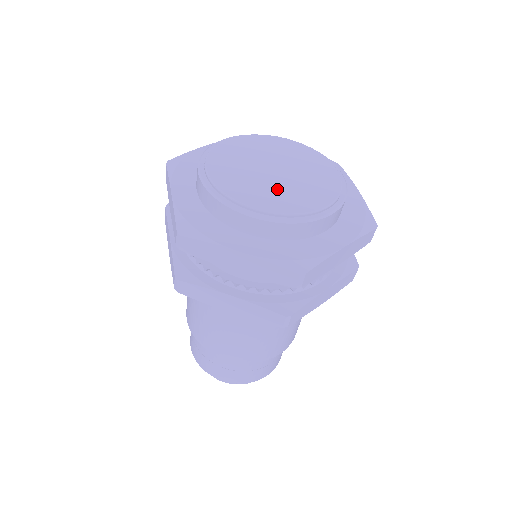
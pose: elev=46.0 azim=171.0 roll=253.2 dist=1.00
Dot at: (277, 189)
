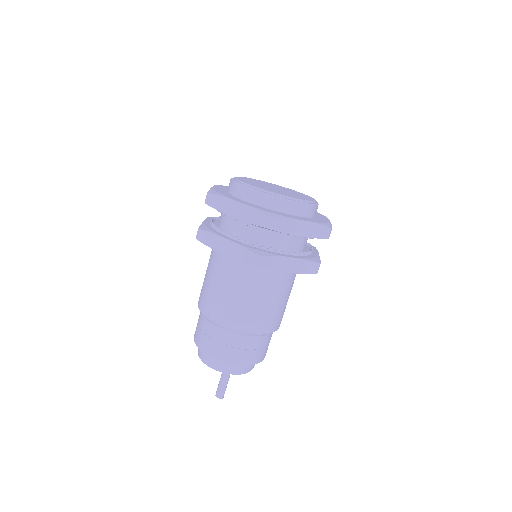
Dot at: (290, 194)
